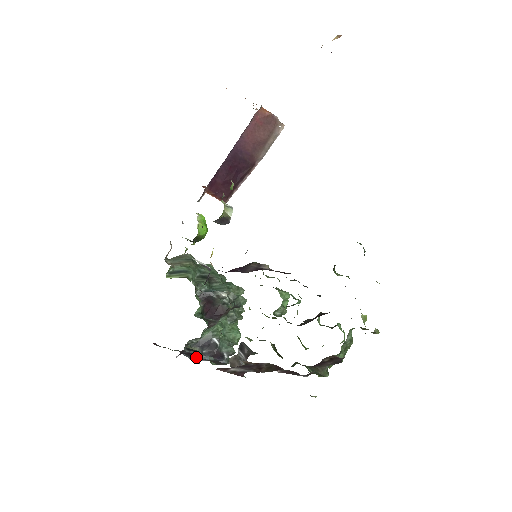
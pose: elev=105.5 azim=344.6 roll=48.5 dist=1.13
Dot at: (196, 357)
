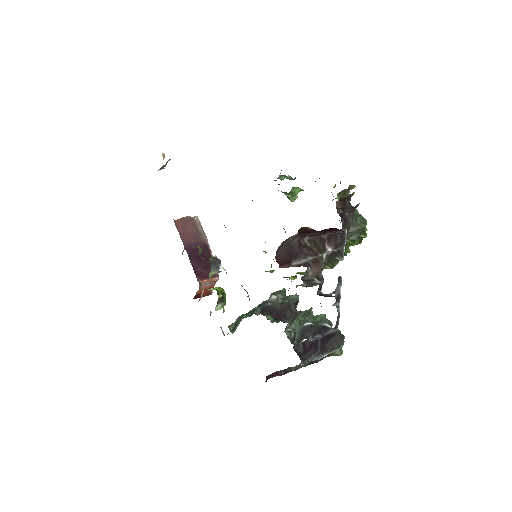
Dot at: (314, 350)
